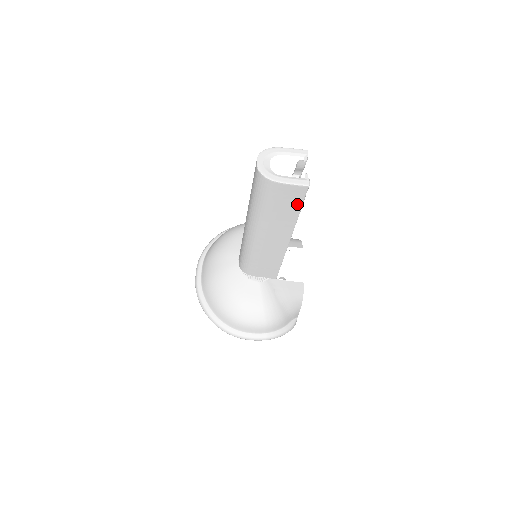
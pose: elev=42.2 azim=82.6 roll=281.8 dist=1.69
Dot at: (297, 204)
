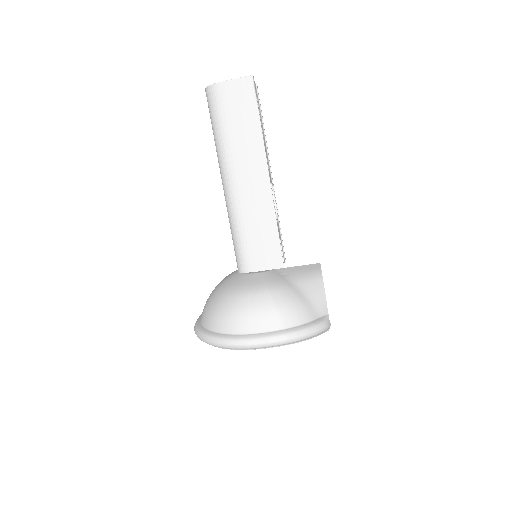
Dot at: (252, 108)
